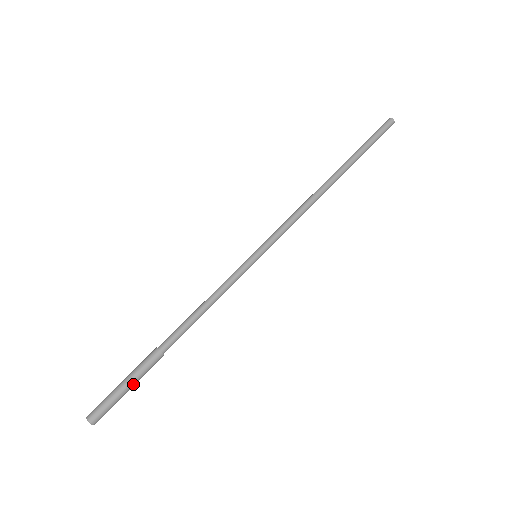
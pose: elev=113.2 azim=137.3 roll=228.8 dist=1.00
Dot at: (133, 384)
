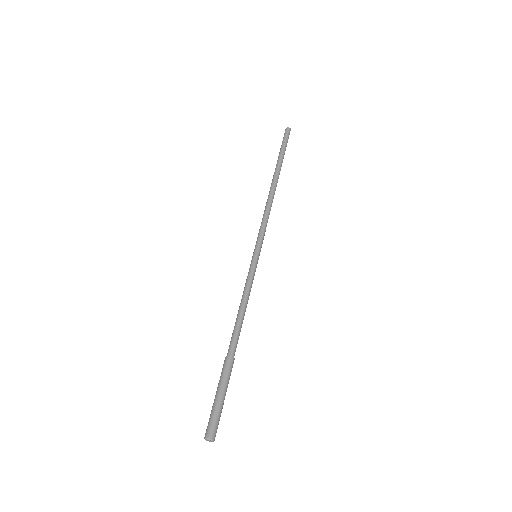
Dot at: (225, 392)
